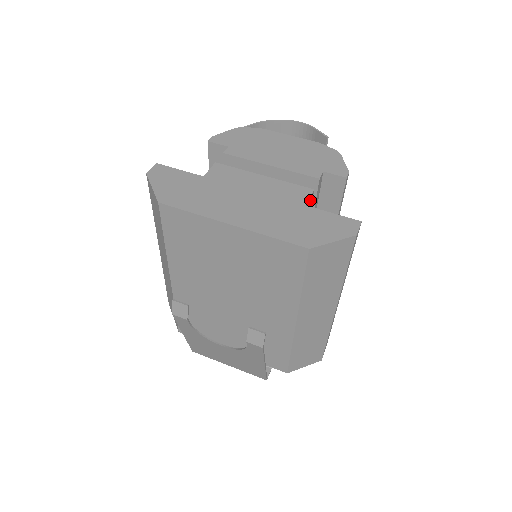
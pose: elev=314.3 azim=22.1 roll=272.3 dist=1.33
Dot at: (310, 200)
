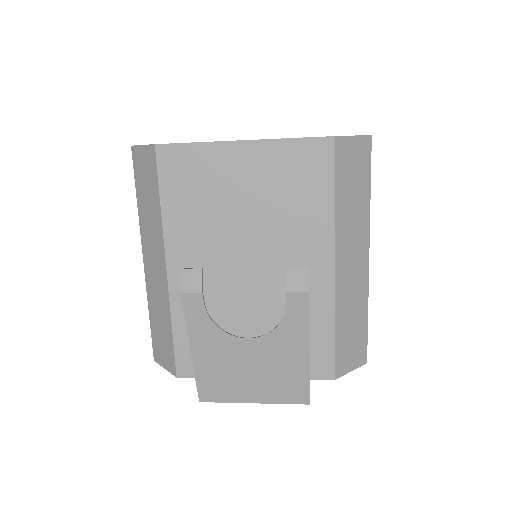
Dot at: occluded
